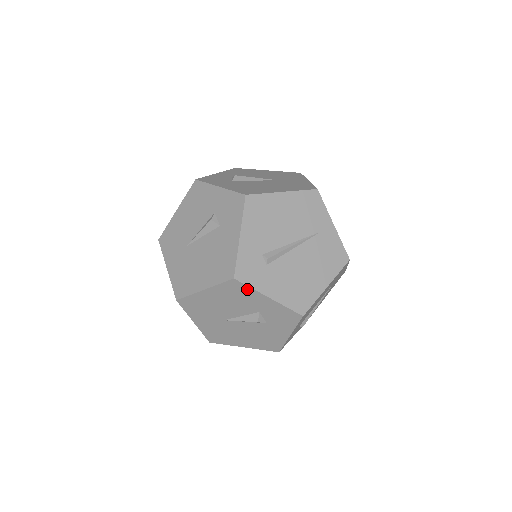
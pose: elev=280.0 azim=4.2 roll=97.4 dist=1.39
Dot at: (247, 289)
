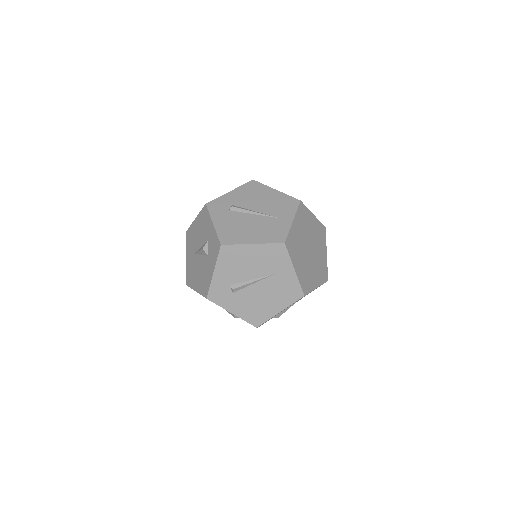
Dot at: (208, 215)
